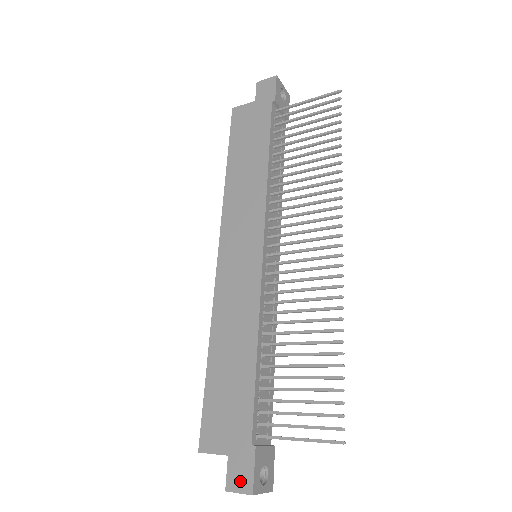
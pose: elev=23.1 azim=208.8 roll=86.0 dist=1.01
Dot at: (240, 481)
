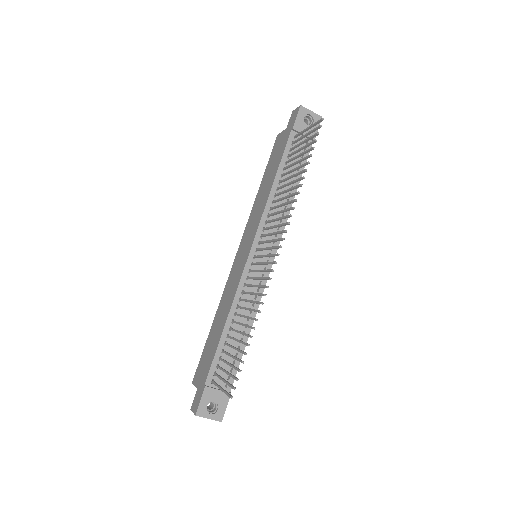
Dot at: (195, 405)
